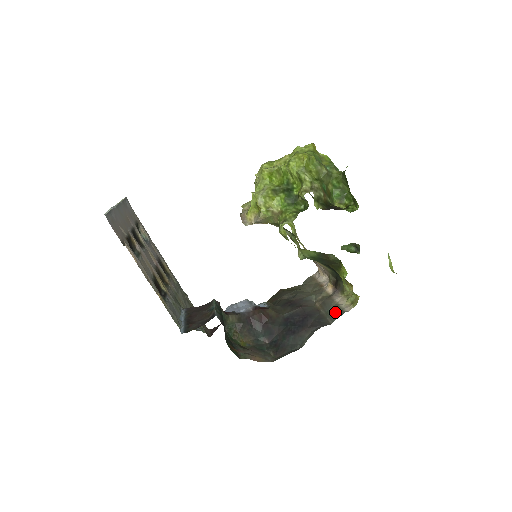
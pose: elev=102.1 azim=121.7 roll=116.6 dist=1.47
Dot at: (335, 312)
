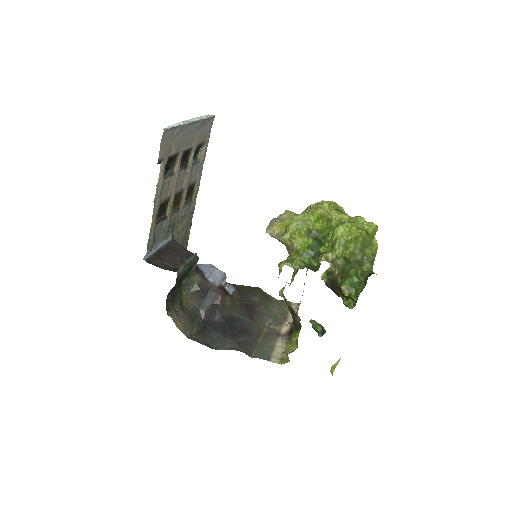
Dot at: (264, 351)
